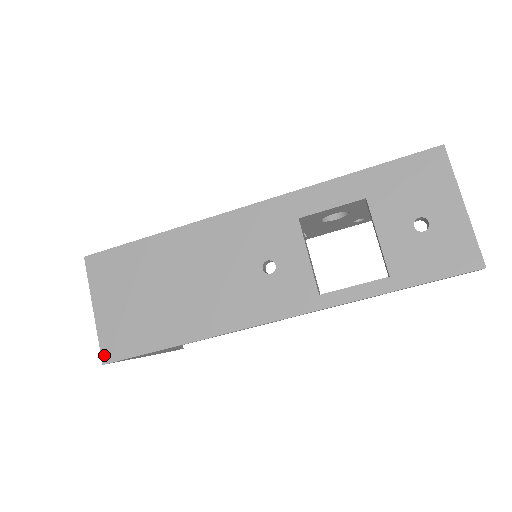
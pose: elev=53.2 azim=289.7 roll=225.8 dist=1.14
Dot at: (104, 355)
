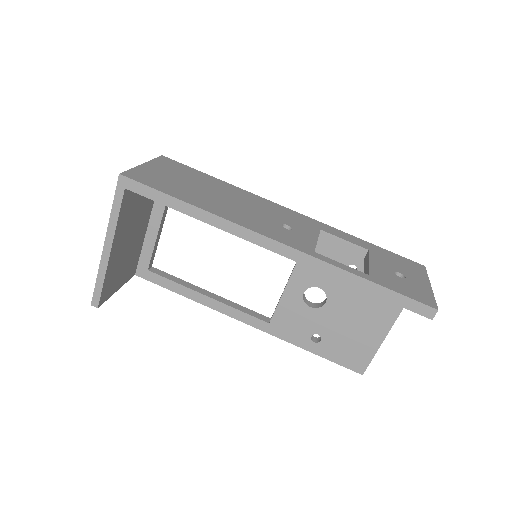
Dot at: (126, 173)
